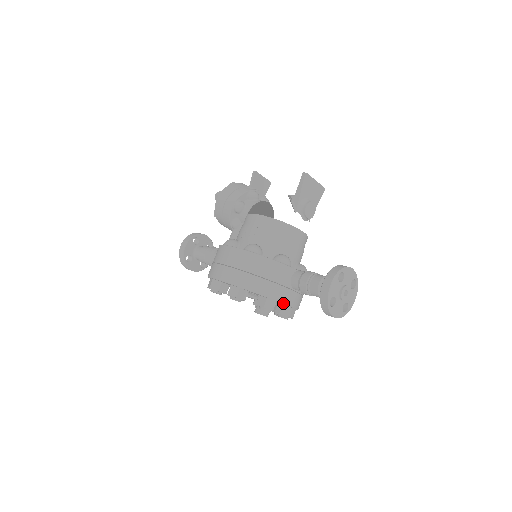
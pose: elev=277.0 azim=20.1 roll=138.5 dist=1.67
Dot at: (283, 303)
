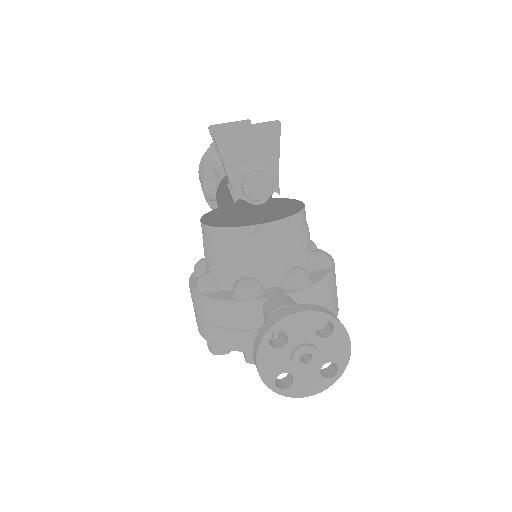
Dot at: occluded
